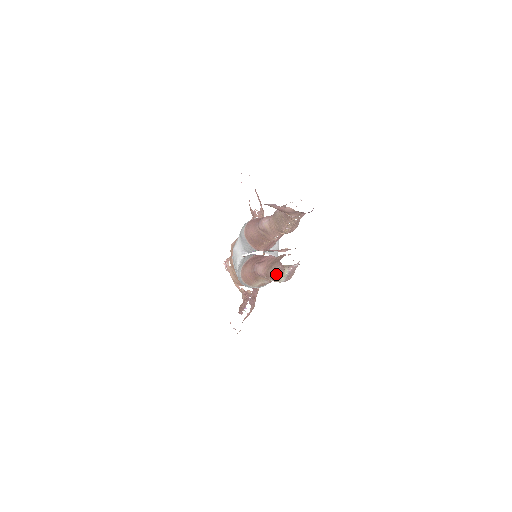
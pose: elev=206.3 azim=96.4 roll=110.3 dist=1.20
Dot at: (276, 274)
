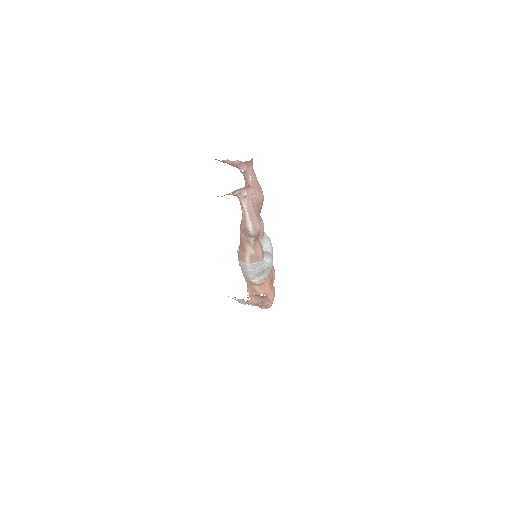
Dot at: (244, 219)
